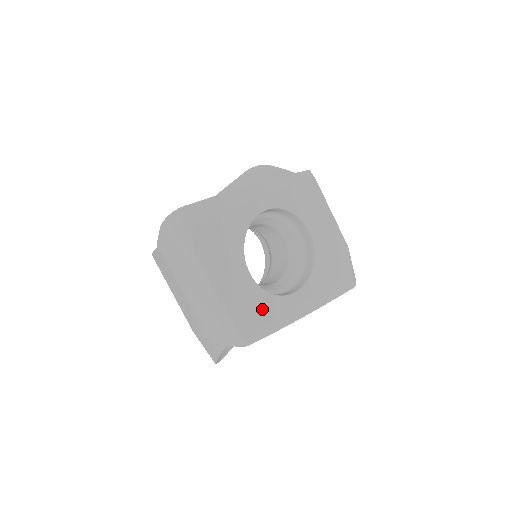
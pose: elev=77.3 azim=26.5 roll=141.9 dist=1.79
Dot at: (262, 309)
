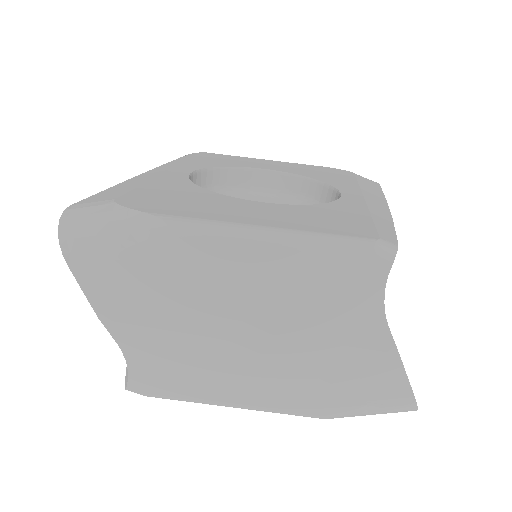
Dot at: (338, 215)
